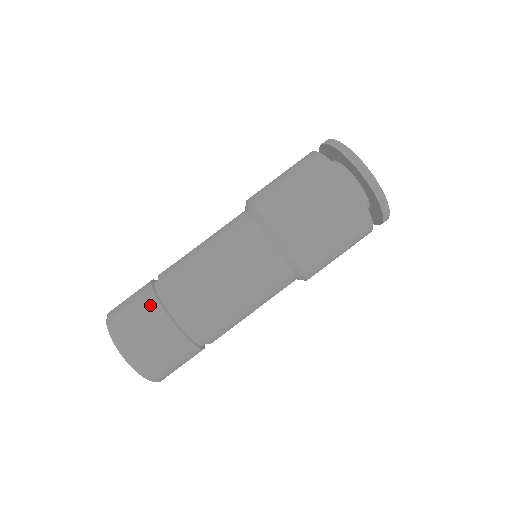
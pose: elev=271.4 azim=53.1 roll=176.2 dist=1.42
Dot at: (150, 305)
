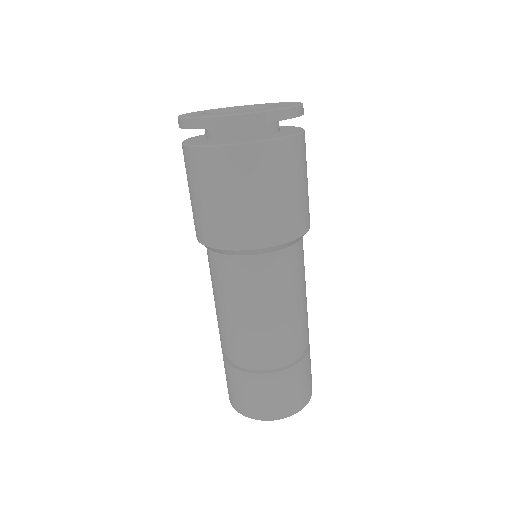
Dot at: (282, 379)
